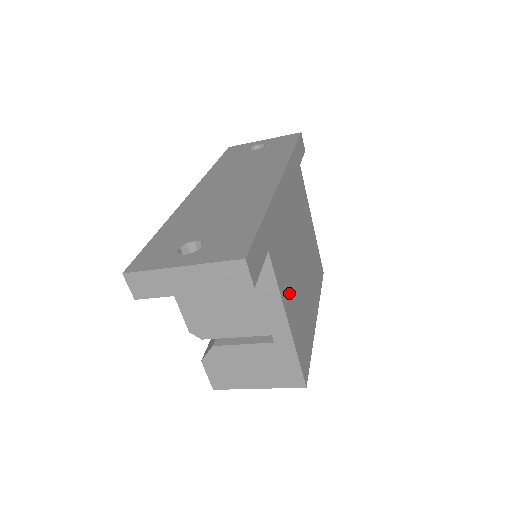
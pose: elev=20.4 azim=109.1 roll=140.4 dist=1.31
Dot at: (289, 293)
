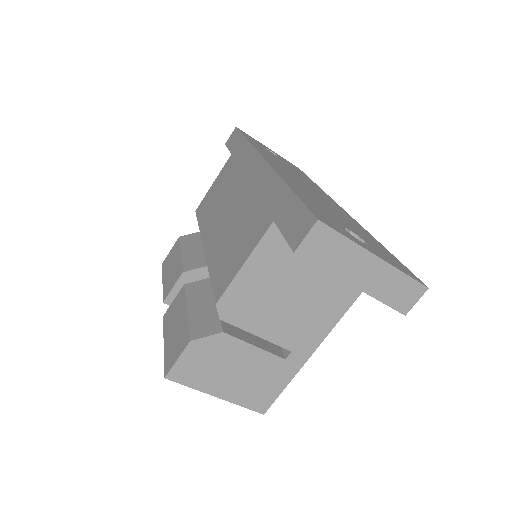
Dot at: occluded
